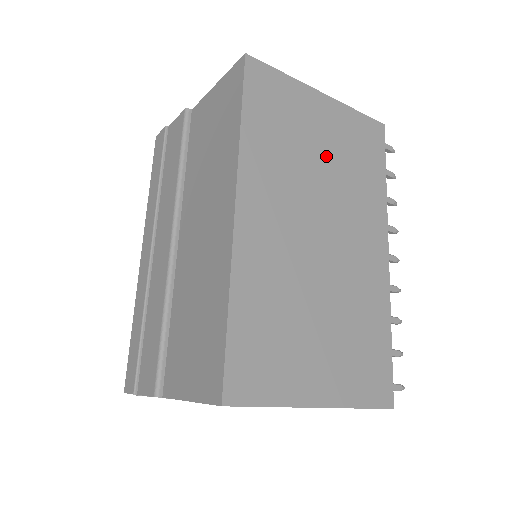
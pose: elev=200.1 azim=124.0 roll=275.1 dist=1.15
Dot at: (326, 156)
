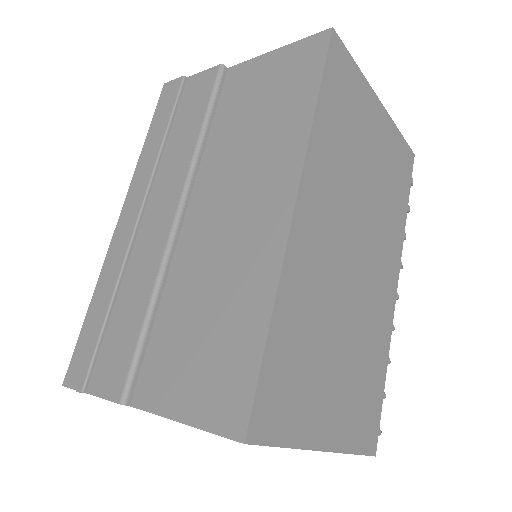
Dot at: (372, 171)
